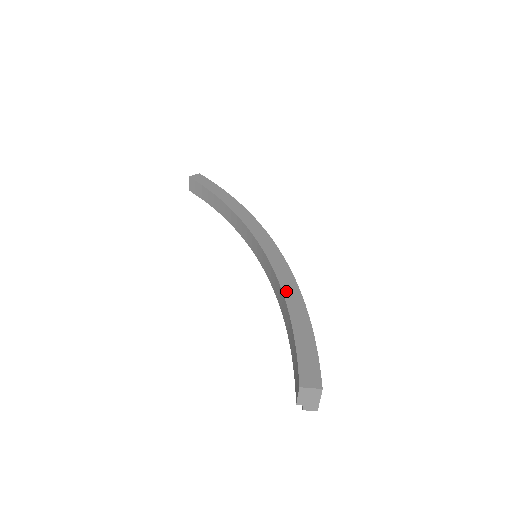
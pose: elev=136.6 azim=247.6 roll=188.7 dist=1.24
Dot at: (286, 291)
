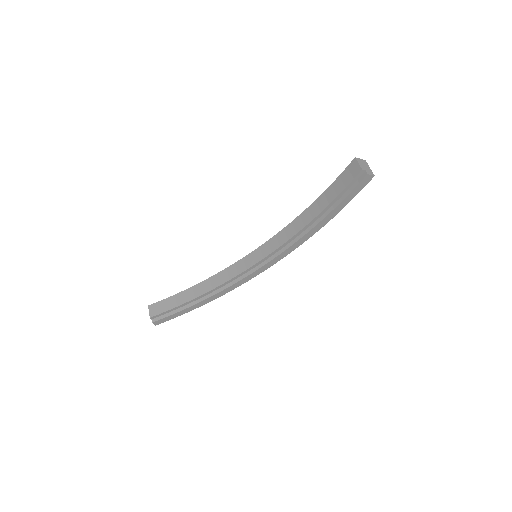
Dot at: (299, 217)
